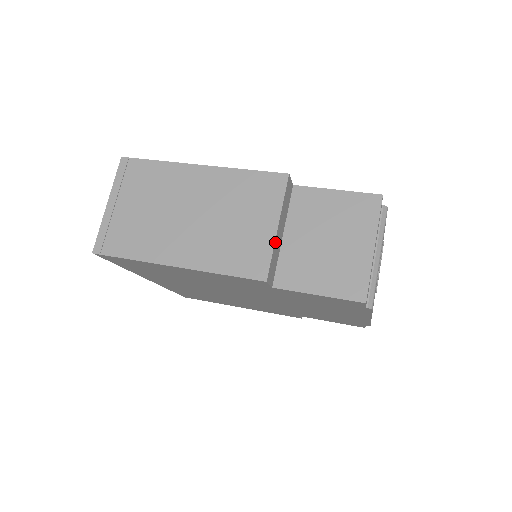
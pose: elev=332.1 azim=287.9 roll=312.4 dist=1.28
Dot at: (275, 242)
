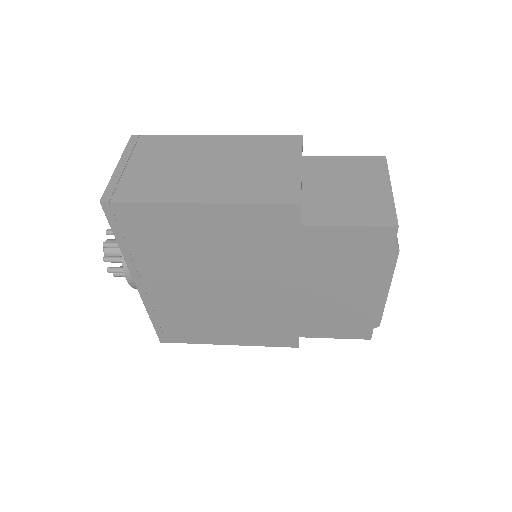
Dot at: (301, 179)
